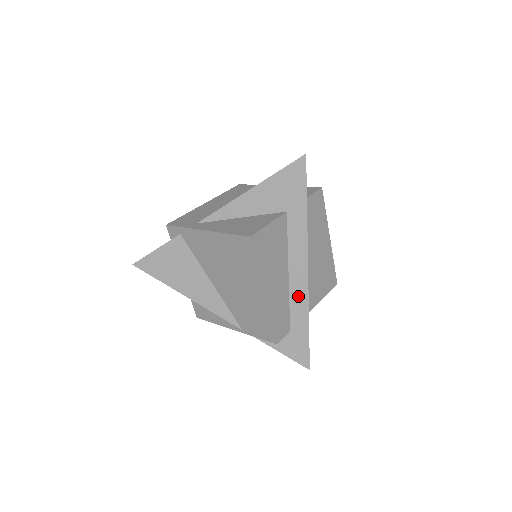
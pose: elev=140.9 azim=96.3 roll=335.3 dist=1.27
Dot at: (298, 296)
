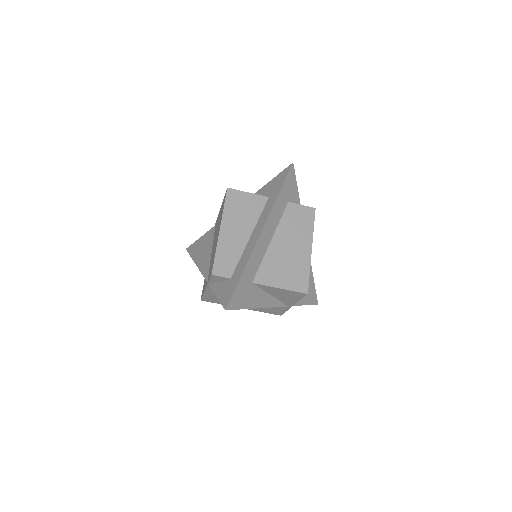
Dot at: (248, 251)
